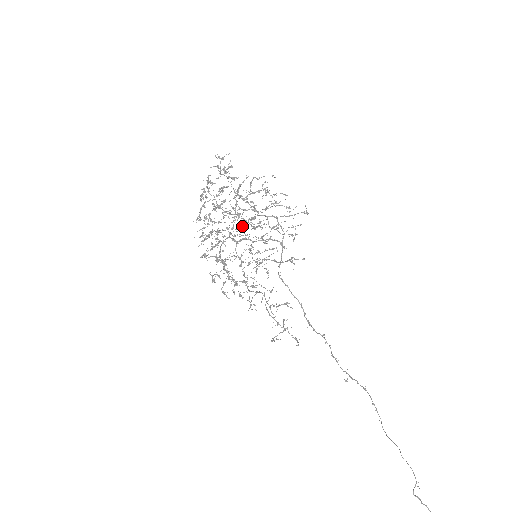
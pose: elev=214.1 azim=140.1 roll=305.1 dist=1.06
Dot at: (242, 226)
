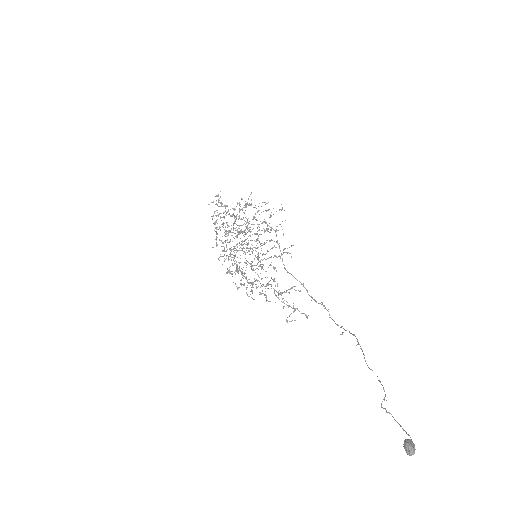
Dot at: (246, 239)
